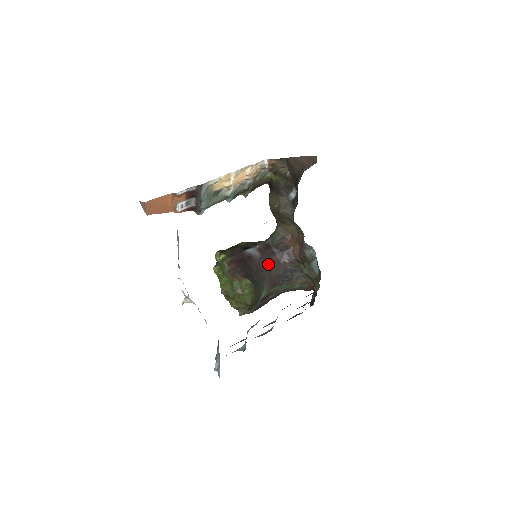
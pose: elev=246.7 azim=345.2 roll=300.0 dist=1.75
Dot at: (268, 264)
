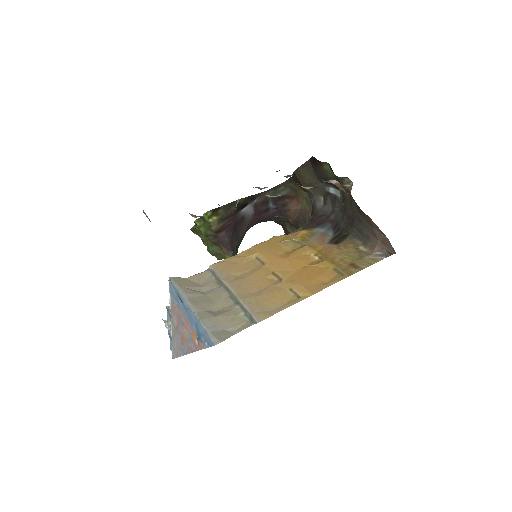
Dot at: (256, 221)
